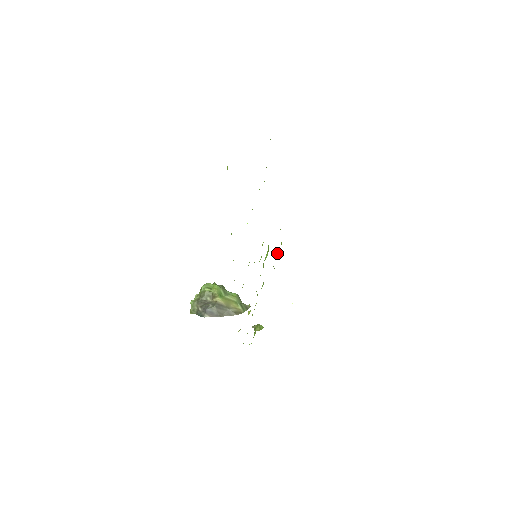
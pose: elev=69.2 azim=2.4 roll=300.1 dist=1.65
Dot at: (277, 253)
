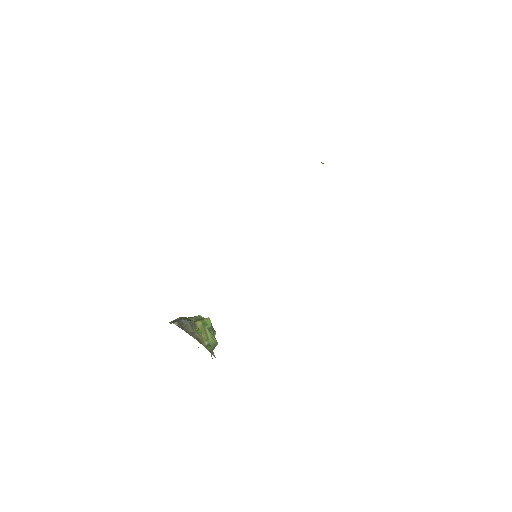
Dot at: occluded
